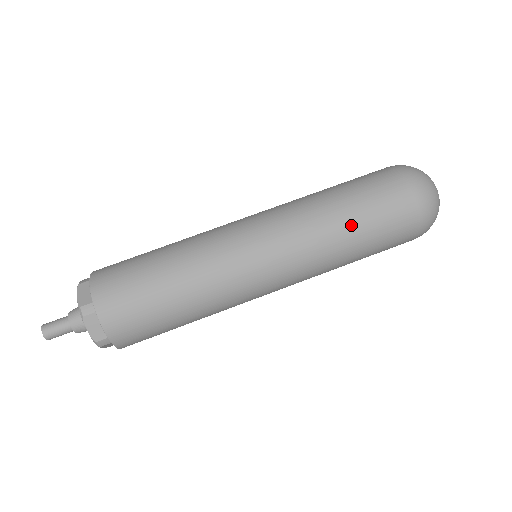
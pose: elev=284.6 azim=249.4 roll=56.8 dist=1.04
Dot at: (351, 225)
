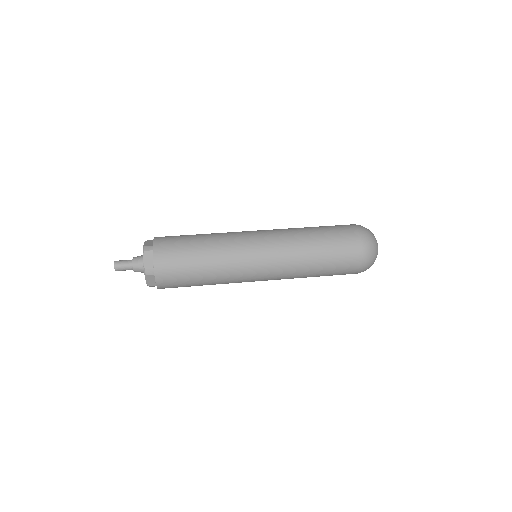
Dot at: (317, 241)
